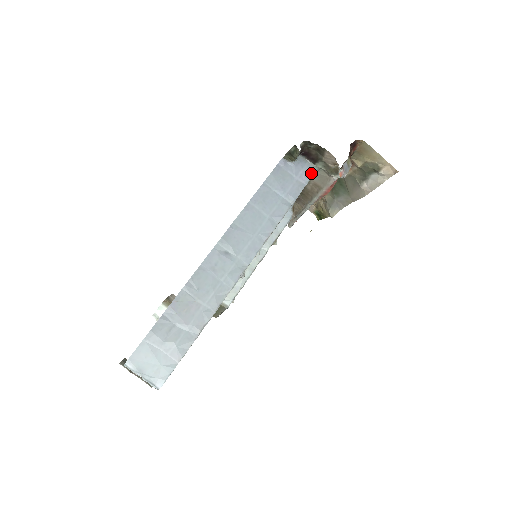
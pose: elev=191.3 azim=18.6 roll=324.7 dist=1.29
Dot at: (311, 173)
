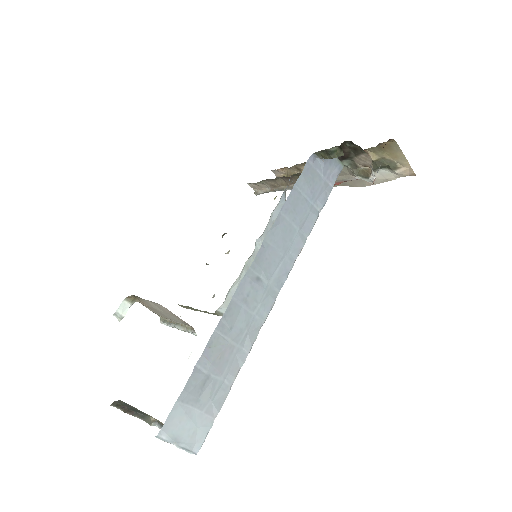
Dot at: (338, 172)
